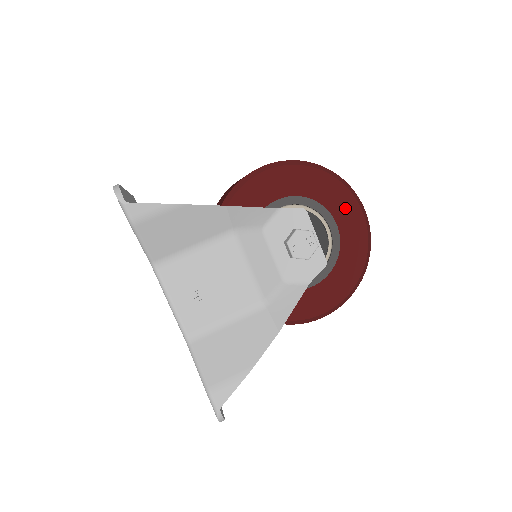
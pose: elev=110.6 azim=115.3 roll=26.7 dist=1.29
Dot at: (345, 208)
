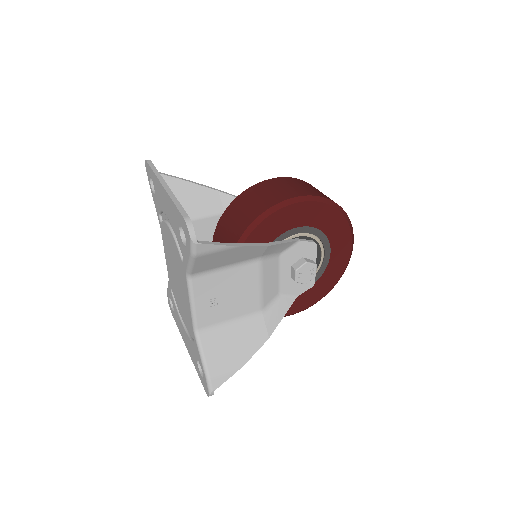
Dot at: (341, 241)
